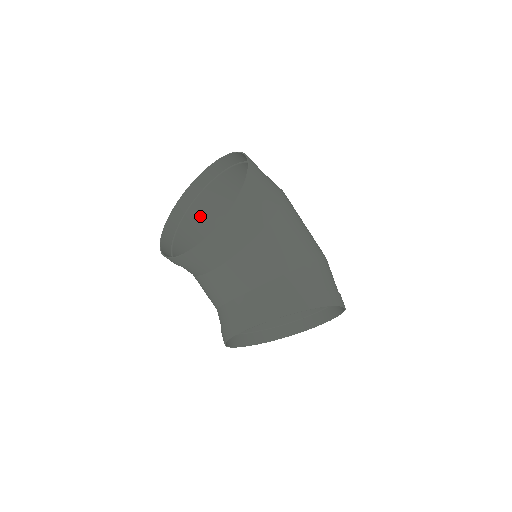
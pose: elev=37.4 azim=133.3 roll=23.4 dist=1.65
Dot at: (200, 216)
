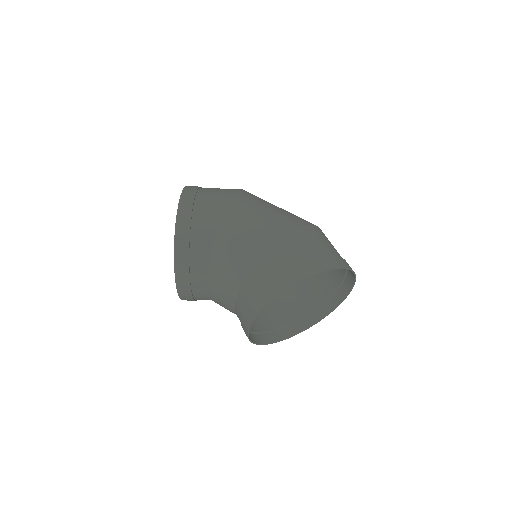
Dot at: occluded
